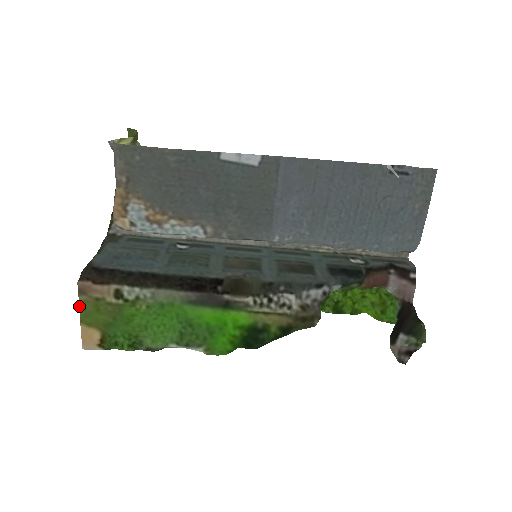
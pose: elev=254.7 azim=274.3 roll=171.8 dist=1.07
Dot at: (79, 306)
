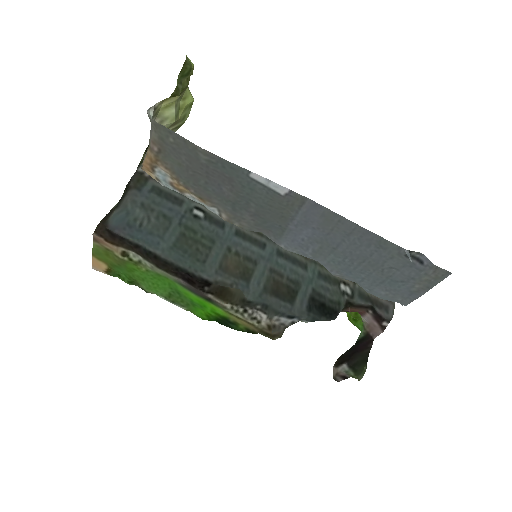
Dot at: occluded
